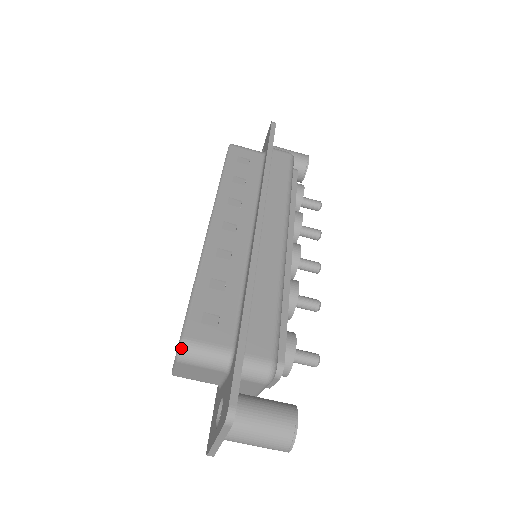
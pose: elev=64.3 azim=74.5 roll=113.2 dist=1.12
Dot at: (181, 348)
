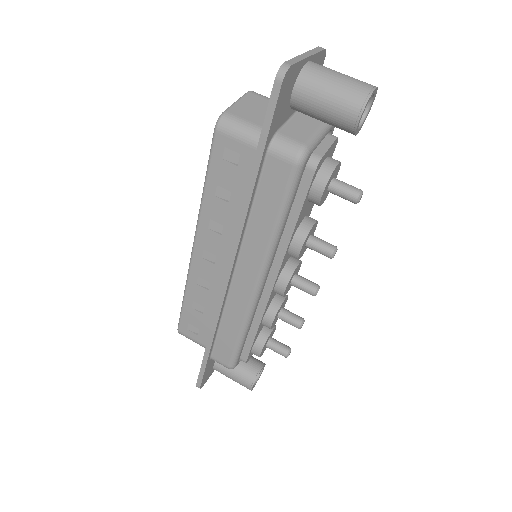
Dot at: occluded
